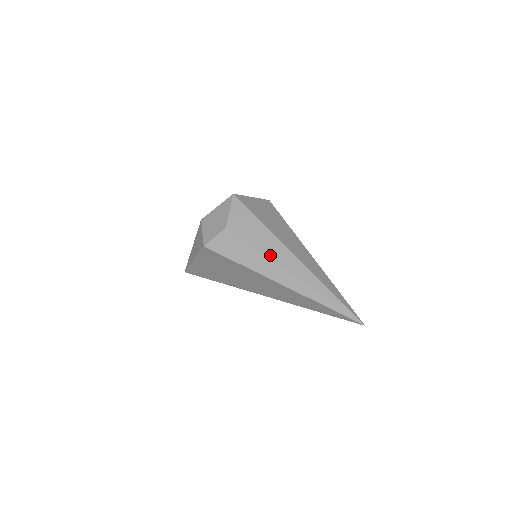
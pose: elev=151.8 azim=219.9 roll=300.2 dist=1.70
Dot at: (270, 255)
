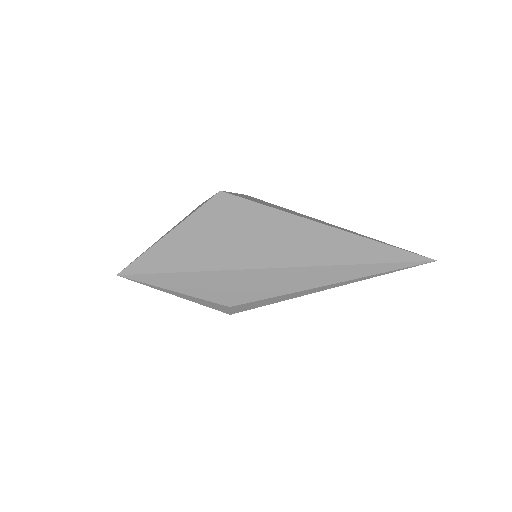
Dot at: occluded
